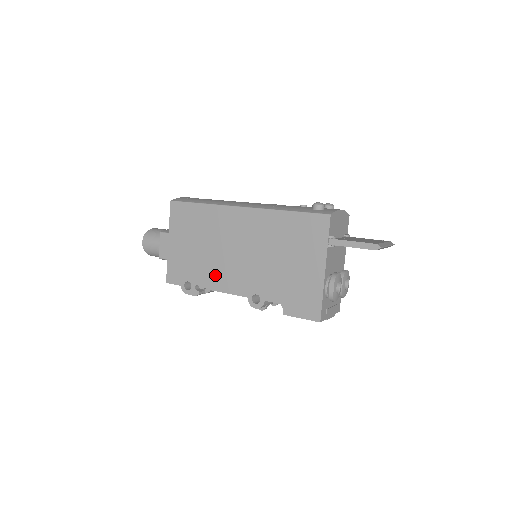
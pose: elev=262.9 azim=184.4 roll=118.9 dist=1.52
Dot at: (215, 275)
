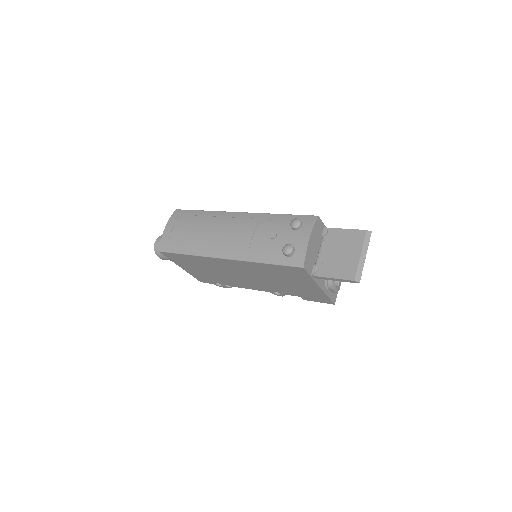
Dot at: (235, 283)
